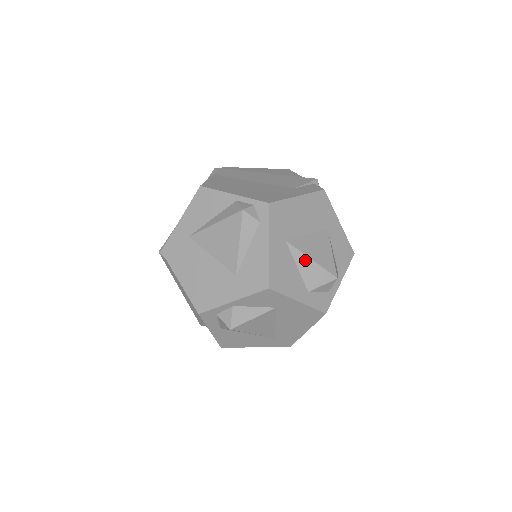
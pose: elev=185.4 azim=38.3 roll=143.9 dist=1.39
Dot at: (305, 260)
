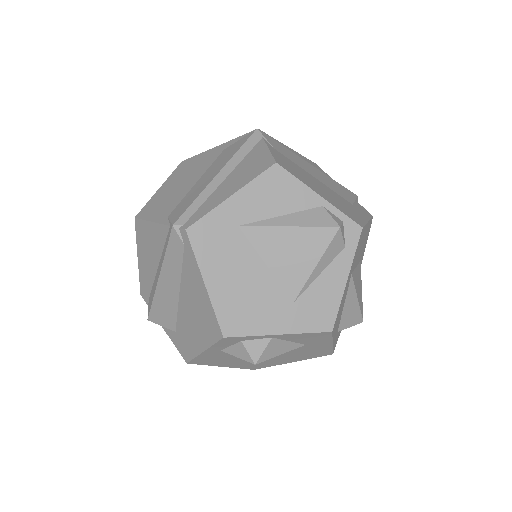
Dot at: (353, 298)
